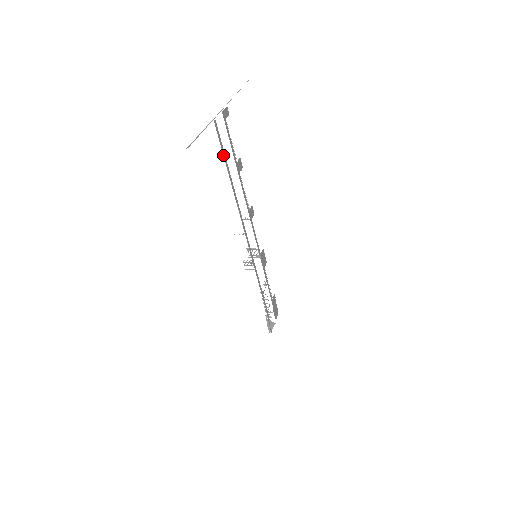
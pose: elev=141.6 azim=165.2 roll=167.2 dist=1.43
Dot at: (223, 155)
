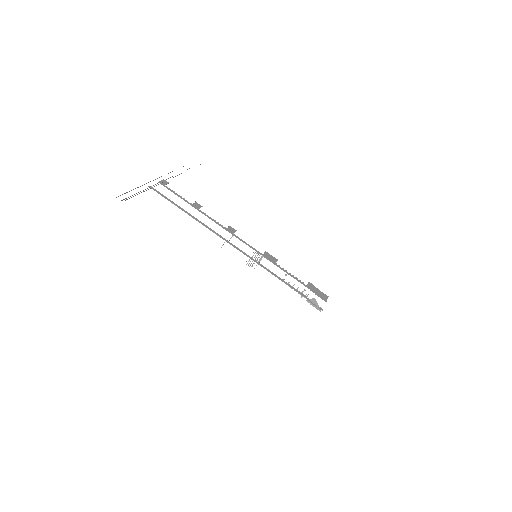
Dot at: occluded
